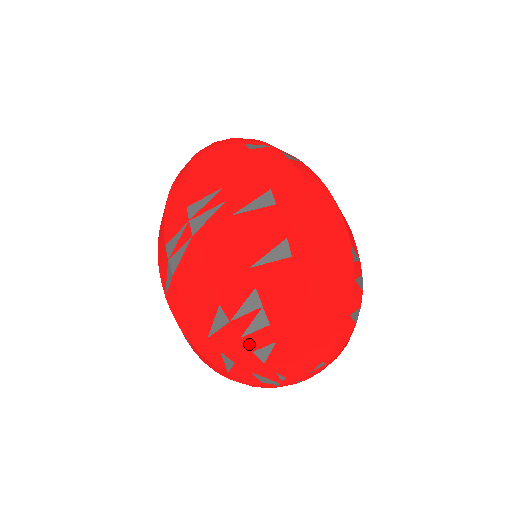
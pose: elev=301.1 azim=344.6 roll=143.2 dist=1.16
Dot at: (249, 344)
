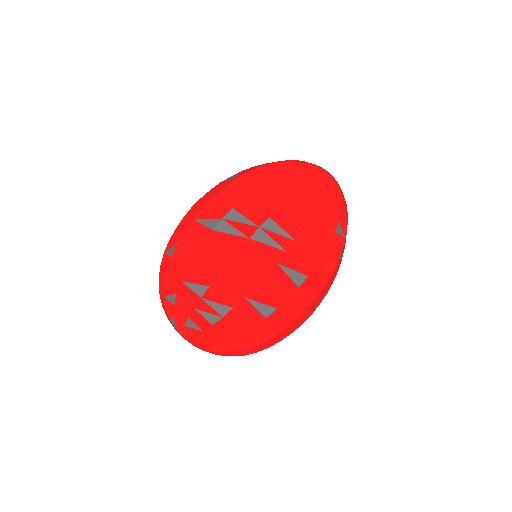
Dot at: (193, 315)
